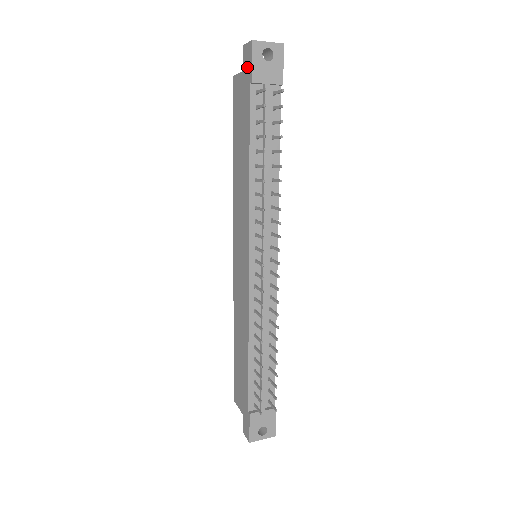
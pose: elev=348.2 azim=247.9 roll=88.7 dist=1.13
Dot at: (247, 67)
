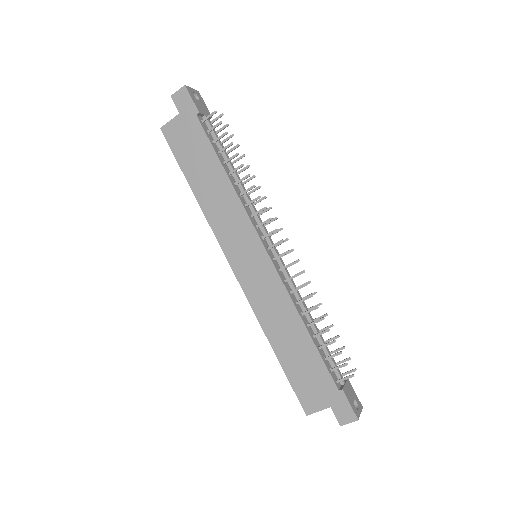
Dot at: (186, 106)
